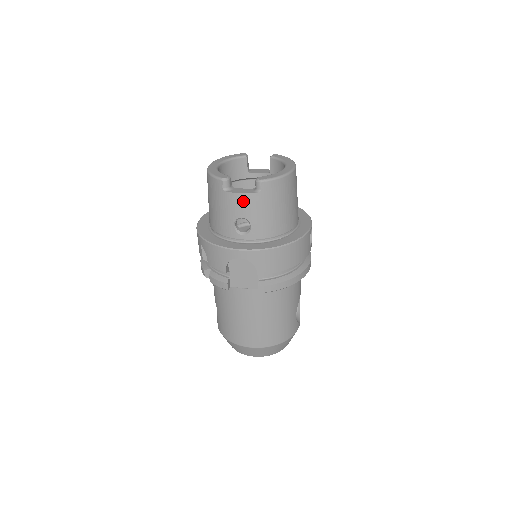
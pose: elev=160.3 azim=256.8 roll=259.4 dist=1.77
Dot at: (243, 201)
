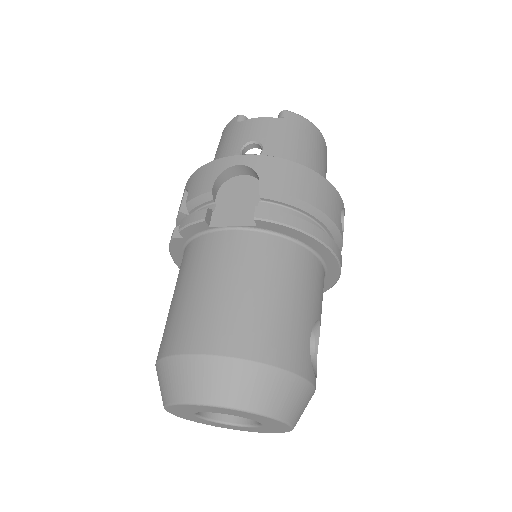
Dot at: (259, 124)
